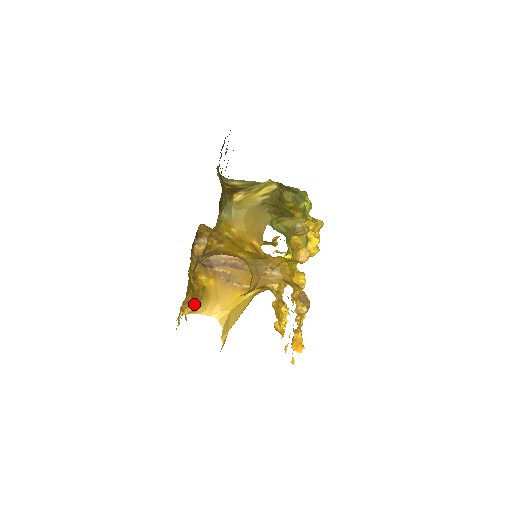
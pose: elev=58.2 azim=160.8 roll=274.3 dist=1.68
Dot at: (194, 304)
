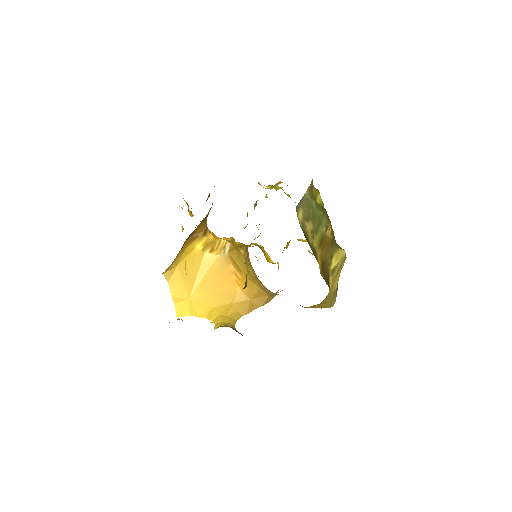
Dot at: occluded
